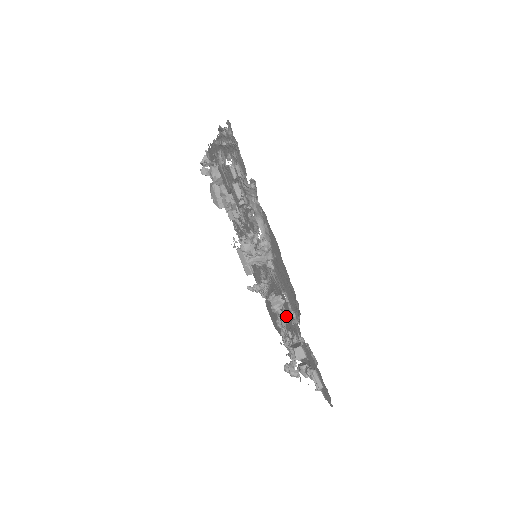
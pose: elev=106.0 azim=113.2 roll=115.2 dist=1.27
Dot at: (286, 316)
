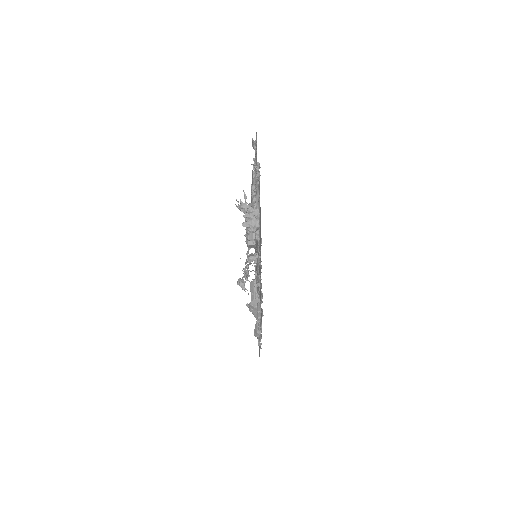
Dot at: occluded
